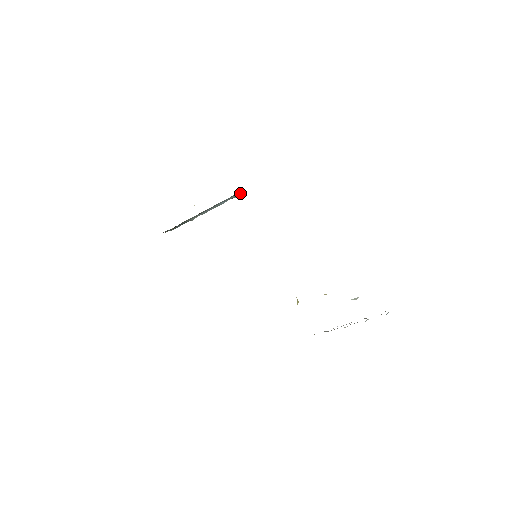
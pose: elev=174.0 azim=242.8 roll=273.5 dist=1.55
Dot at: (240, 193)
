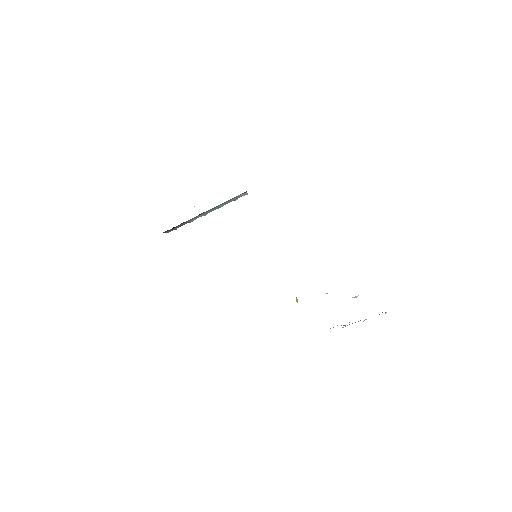
Dot at: (241, 195)
